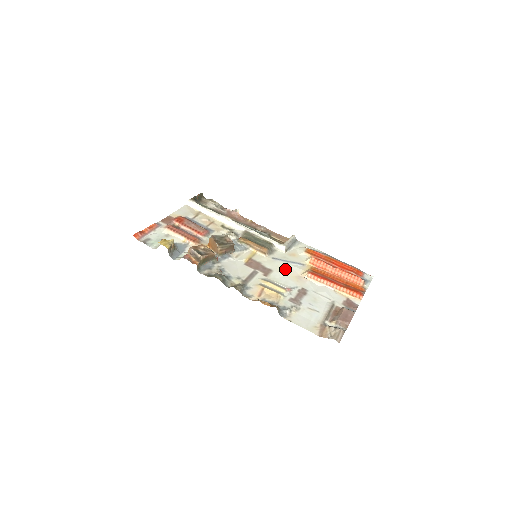
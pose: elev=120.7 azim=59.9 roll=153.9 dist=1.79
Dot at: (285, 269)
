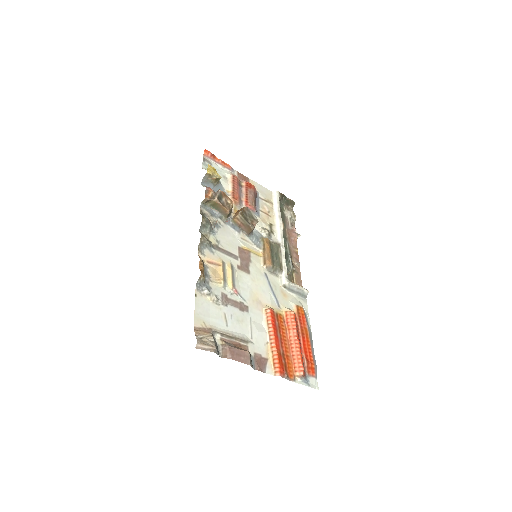
Dot at: (260, 287)
